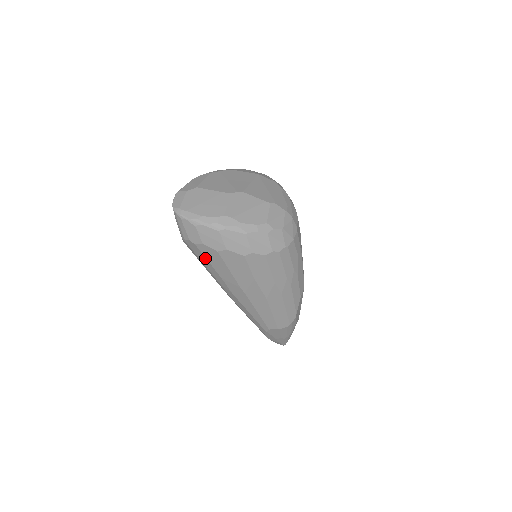
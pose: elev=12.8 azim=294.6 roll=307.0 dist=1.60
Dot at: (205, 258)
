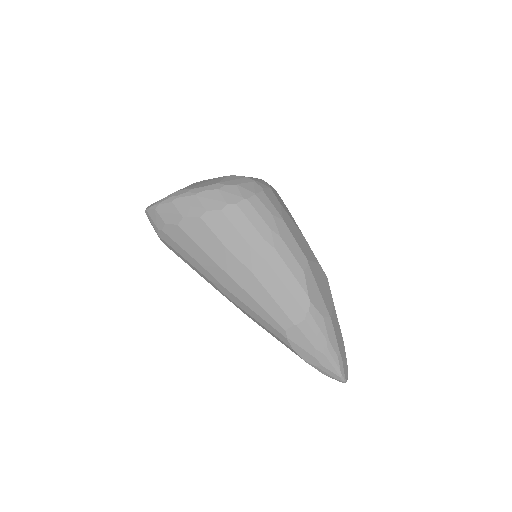
Dot at: (178, 245)
